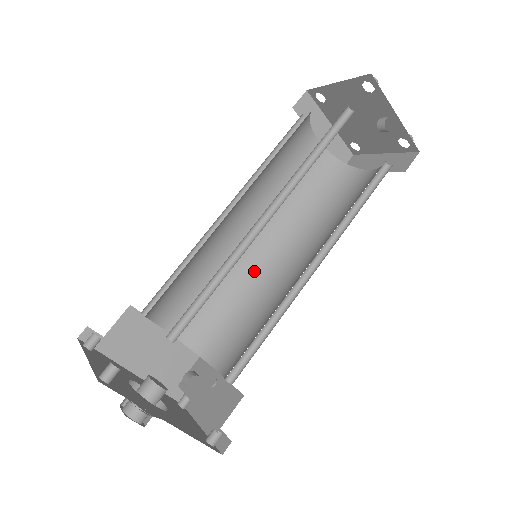
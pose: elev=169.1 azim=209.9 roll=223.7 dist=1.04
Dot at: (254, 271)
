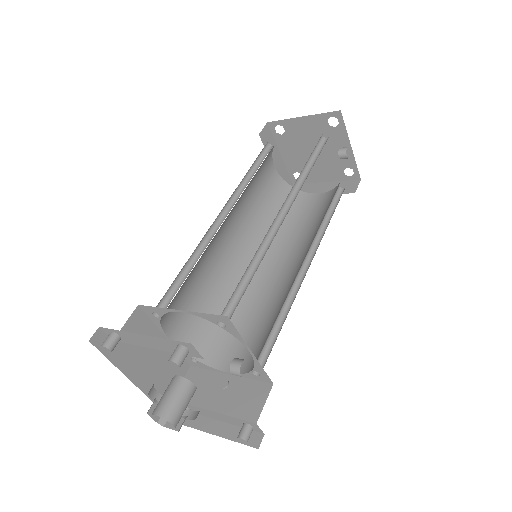
Dot at: (237, 277)
